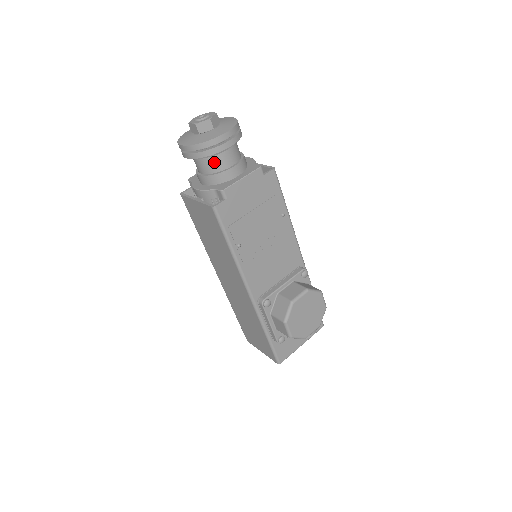
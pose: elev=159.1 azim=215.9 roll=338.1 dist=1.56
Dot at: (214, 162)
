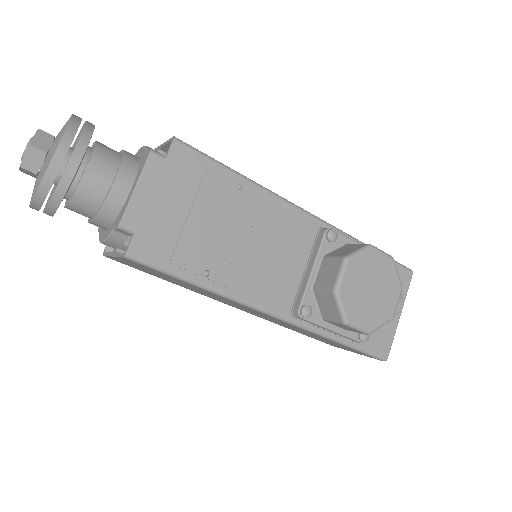
Dot at: (84, 195)
